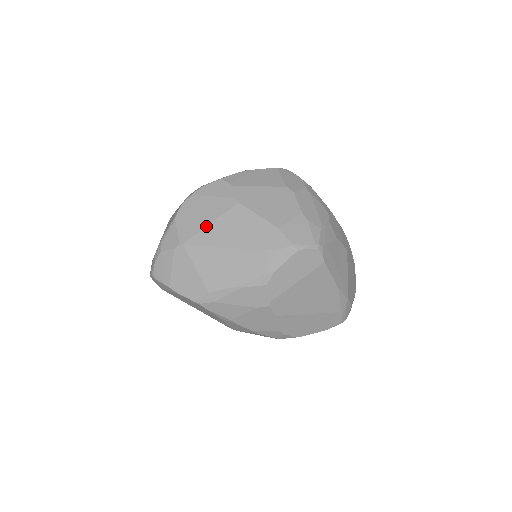
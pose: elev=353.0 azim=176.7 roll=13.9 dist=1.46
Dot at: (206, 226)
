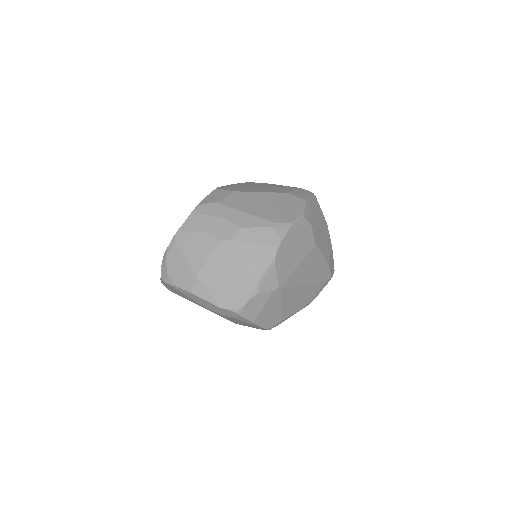
Dot at: (296, 268)
